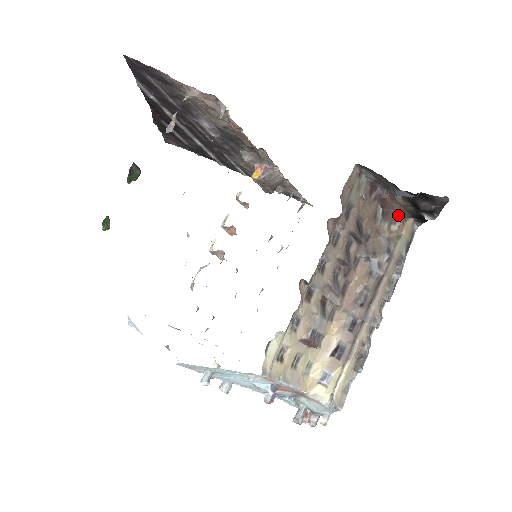
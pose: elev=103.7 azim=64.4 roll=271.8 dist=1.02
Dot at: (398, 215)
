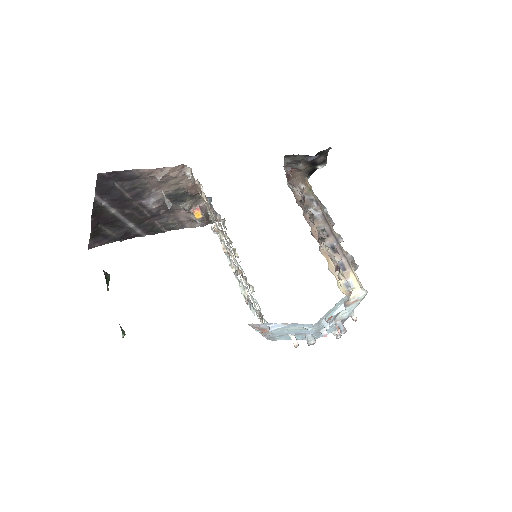
Dot at: (300, 178)
